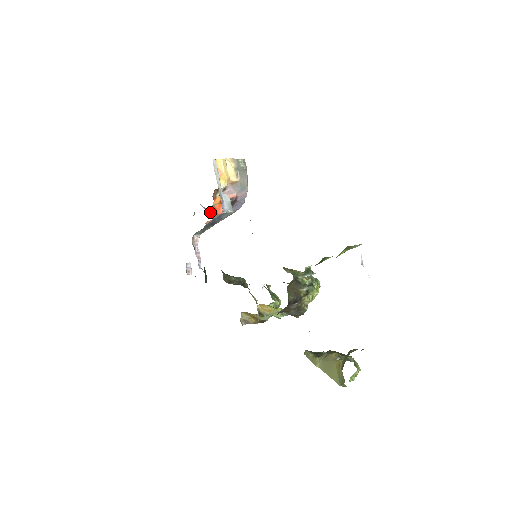
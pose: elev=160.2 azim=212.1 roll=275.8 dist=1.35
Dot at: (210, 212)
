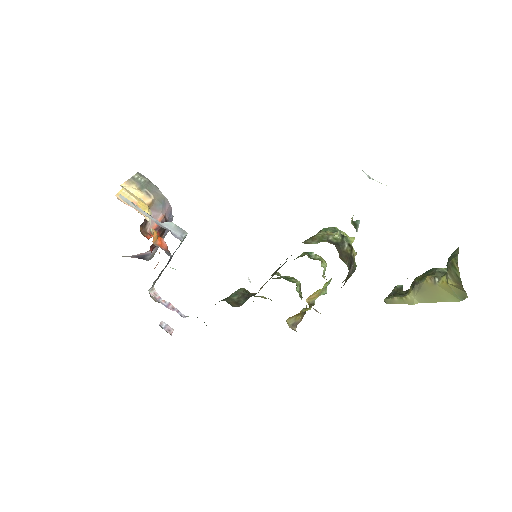
Dot at: (140, 255)
